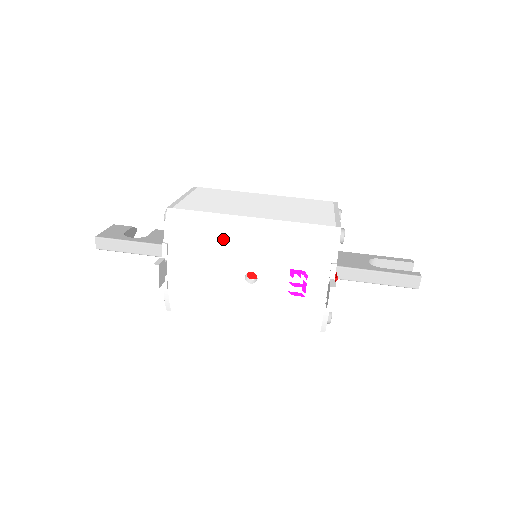
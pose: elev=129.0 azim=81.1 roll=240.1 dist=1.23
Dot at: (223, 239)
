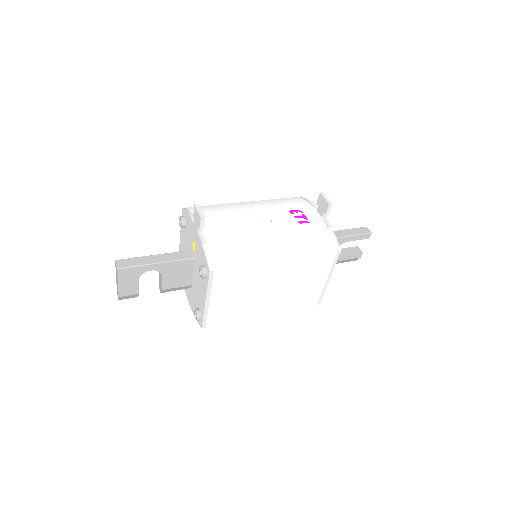
Dot at: (233, 209)
